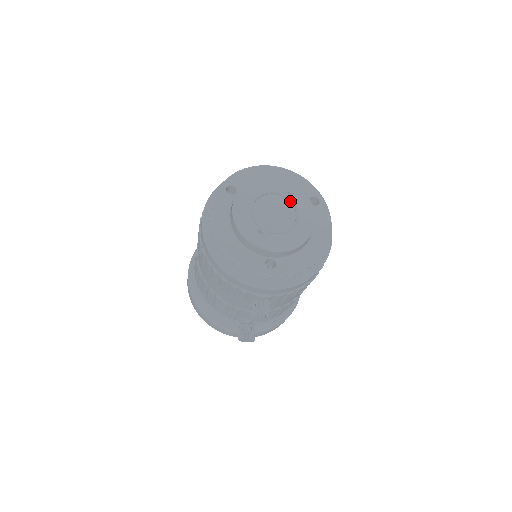
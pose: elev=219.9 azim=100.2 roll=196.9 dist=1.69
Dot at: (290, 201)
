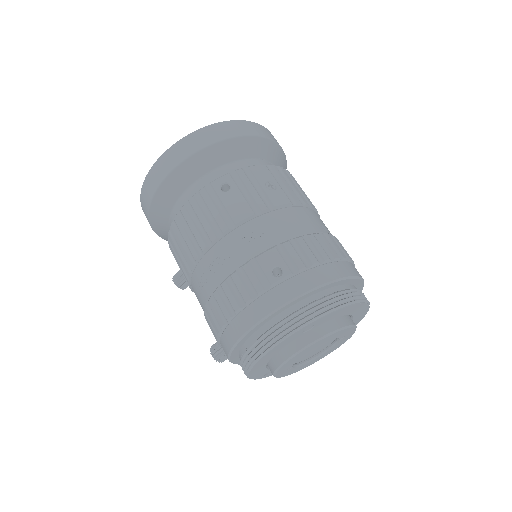
Dot at: (336, 341)
